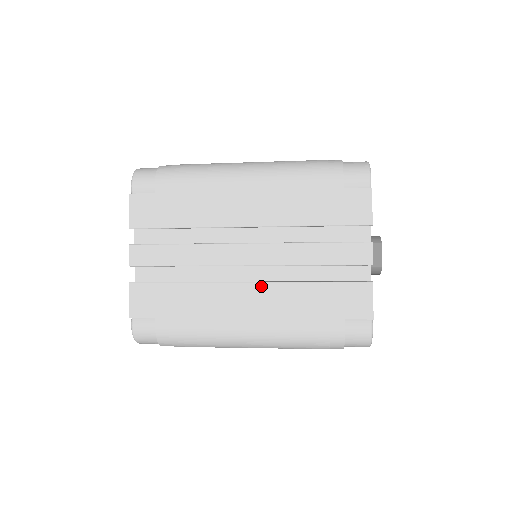
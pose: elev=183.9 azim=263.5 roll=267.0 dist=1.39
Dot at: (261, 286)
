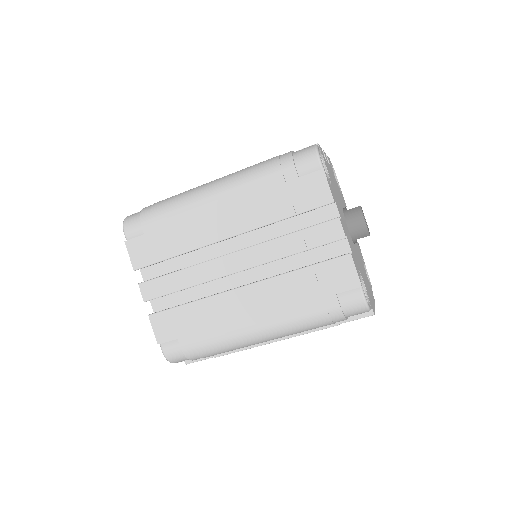
Dot at: occluded
